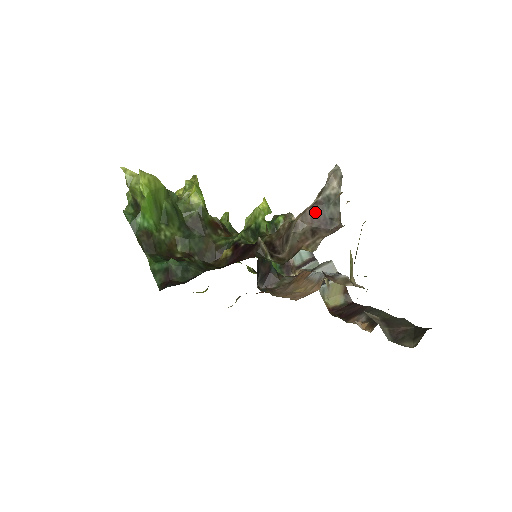
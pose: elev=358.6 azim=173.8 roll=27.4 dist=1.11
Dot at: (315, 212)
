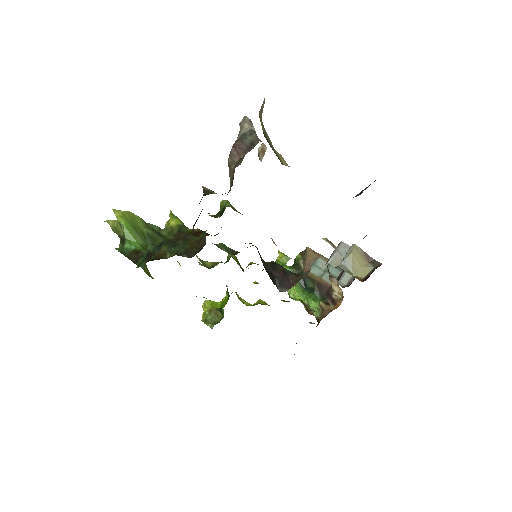
Dot at: (237, 147)
